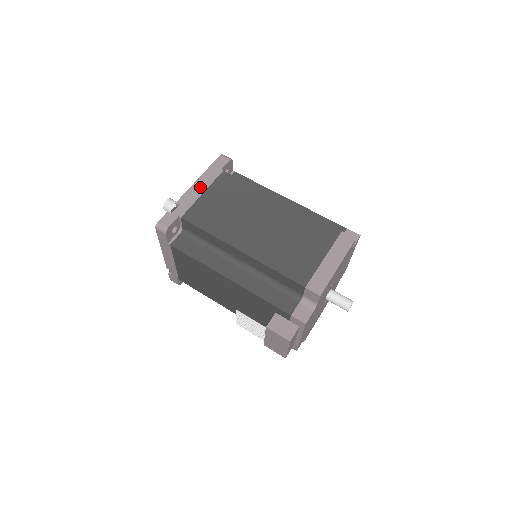
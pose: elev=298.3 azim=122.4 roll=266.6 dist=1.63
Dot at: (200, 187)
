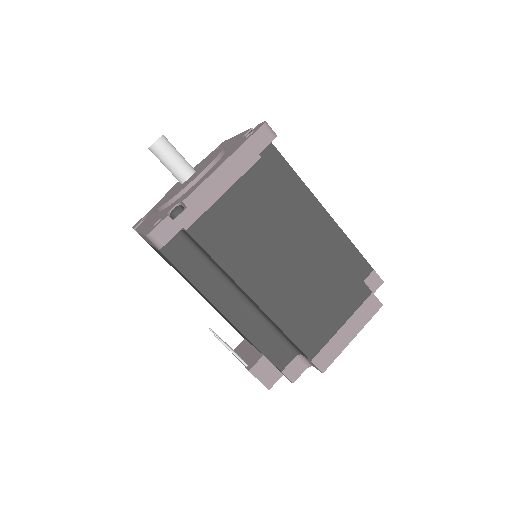
Dot at: (222, 181)
